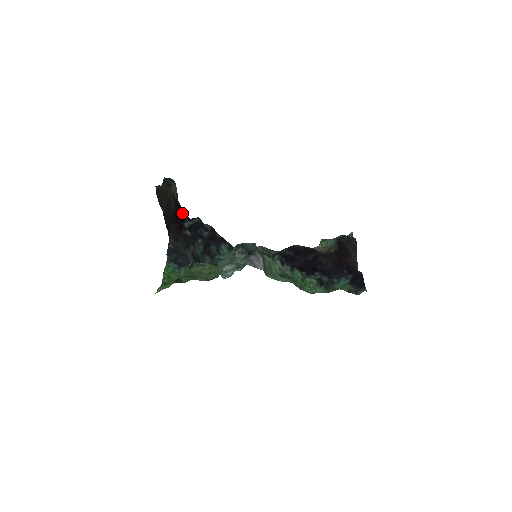
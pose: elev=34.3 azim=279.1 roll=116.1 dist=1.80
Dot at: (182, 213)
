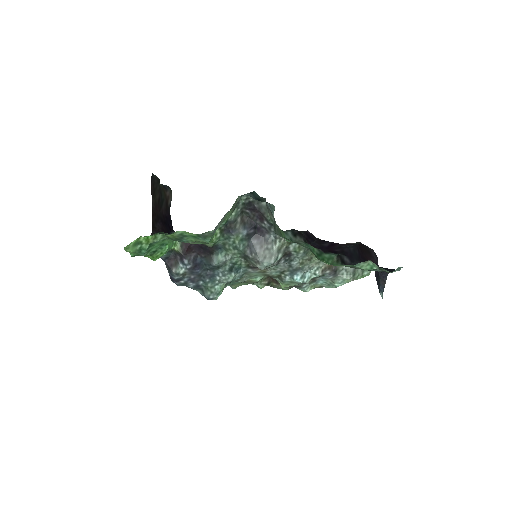
Dot at: (171, 225)
